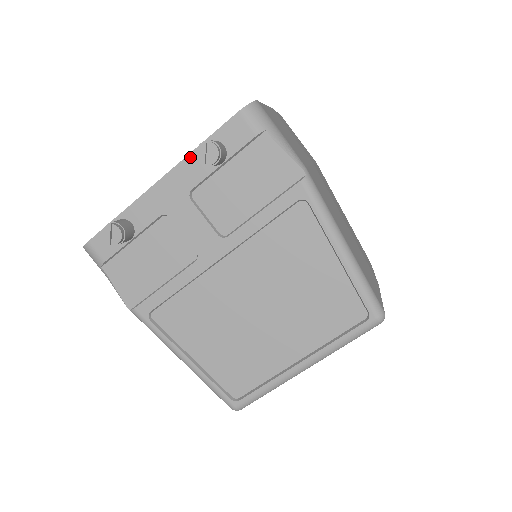
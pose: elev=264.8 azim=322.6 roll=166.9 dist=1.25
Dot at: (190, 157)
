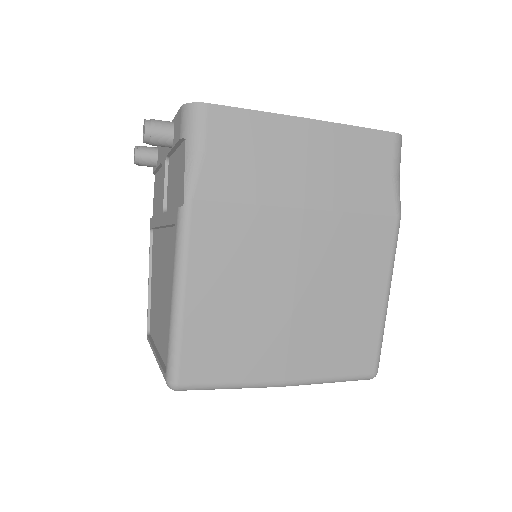
Dot at: occluded
